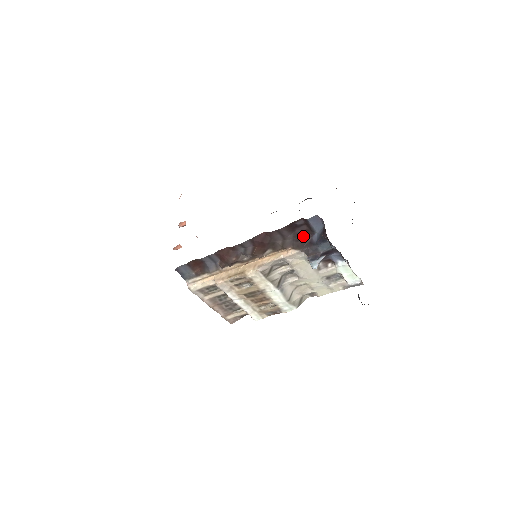
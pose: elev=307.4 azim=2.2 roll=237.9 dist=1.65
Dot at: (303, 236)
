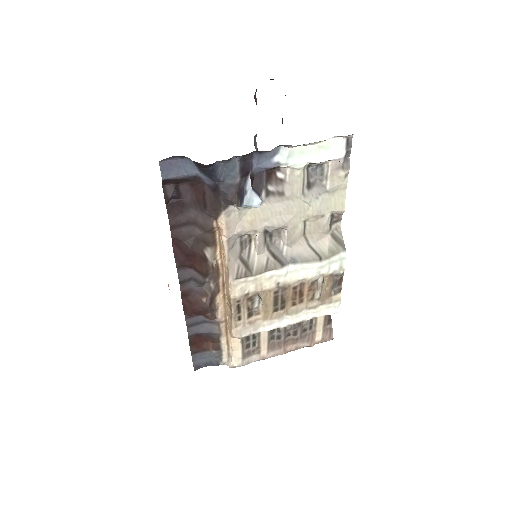
Dot at: (200, 195)
